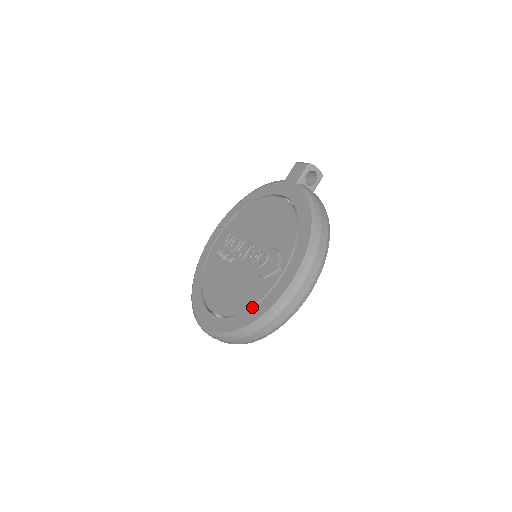
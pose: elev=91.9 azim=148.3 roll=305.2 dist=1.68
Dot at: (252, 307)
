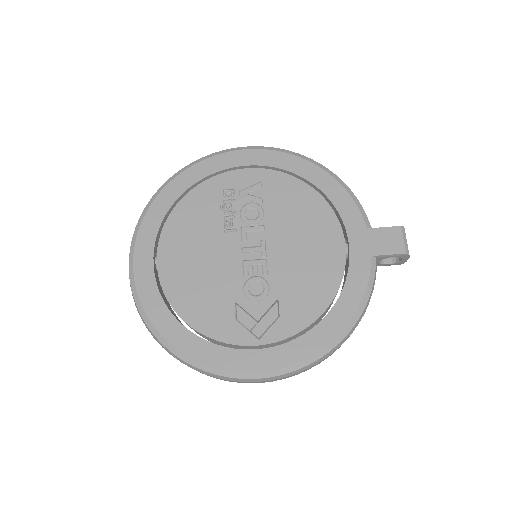
Dot at: (196, 330)
